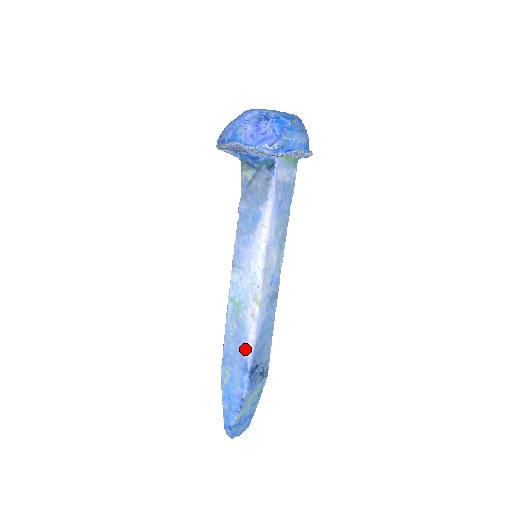
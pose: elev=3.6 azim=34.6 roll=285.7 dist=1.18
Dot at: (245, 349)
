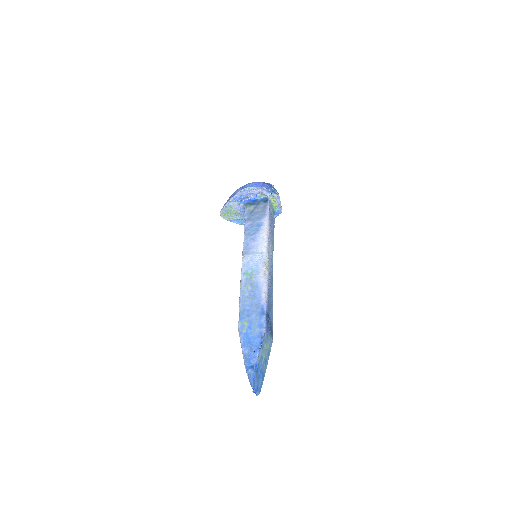
Dot at: (260, 298)
